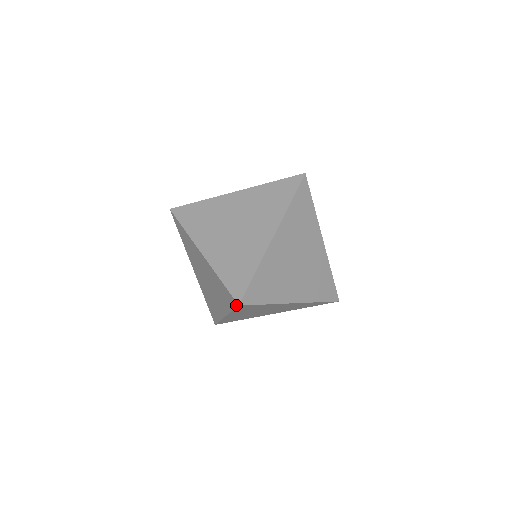
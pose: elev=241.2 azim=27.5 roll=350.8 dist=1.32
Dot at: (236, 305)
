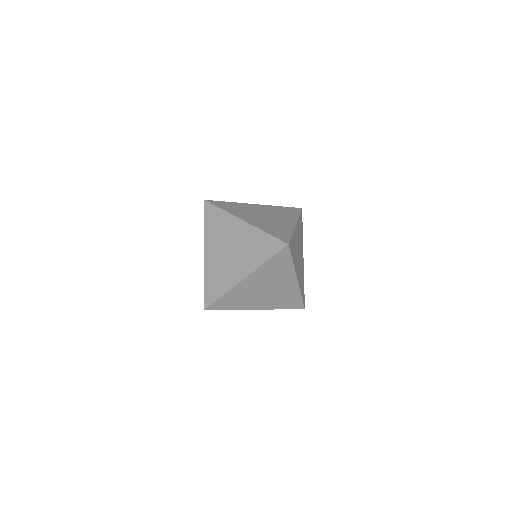
Dot at: occluded
